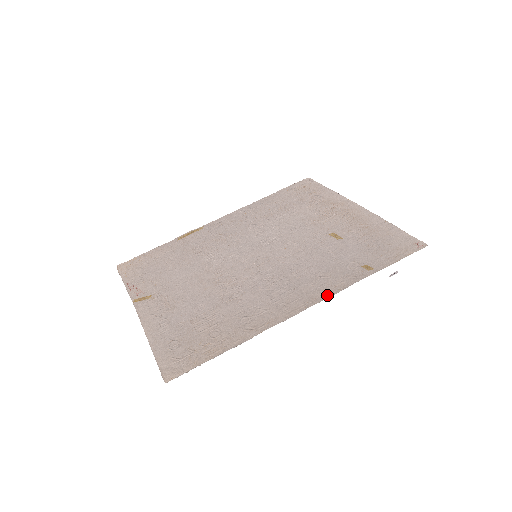
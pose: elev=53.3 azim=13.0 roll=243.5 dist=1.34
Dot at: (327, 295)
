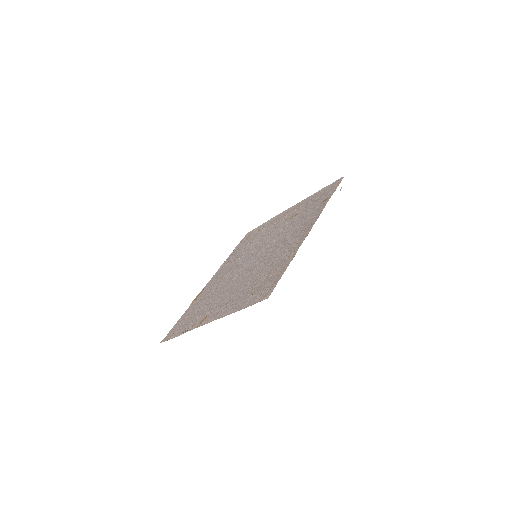
Dot at: (317, 217)
